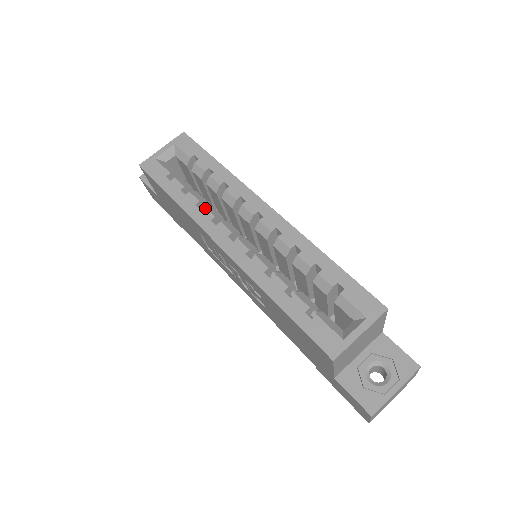
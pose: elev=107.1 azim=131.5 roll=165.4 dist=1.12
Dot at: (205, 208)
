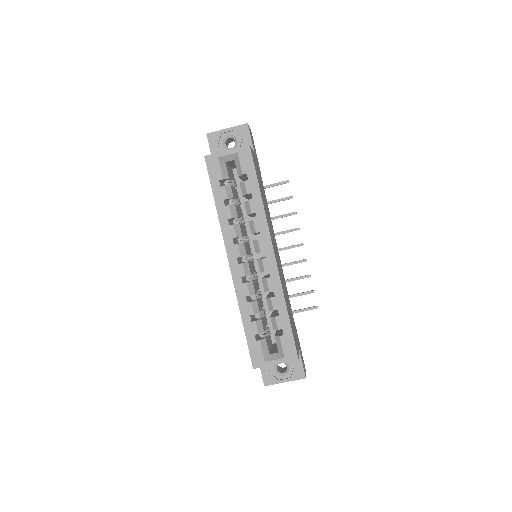
Dot at: (233, 226)
